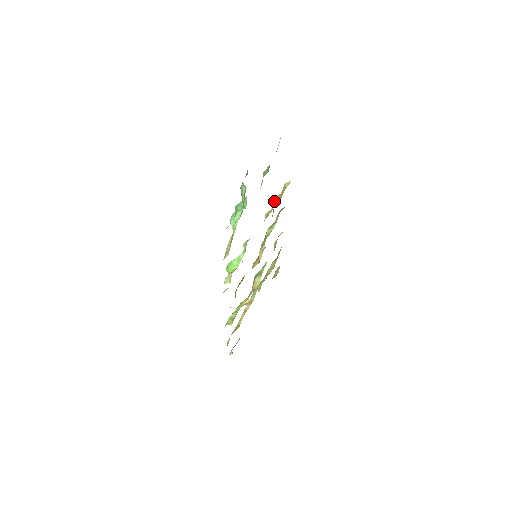
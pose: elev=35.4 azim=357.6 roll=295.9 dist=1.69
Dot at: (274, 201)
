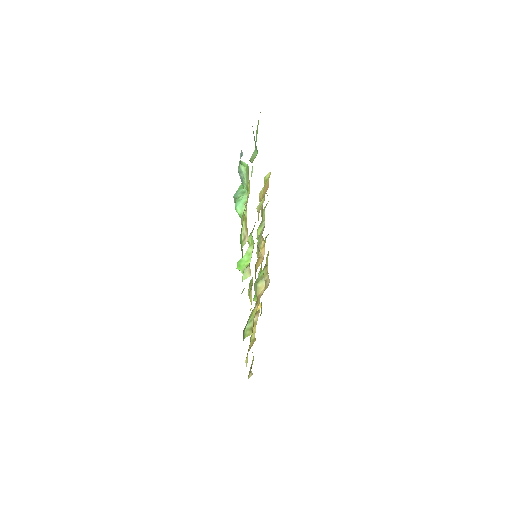
Dot at: (260, 195)
